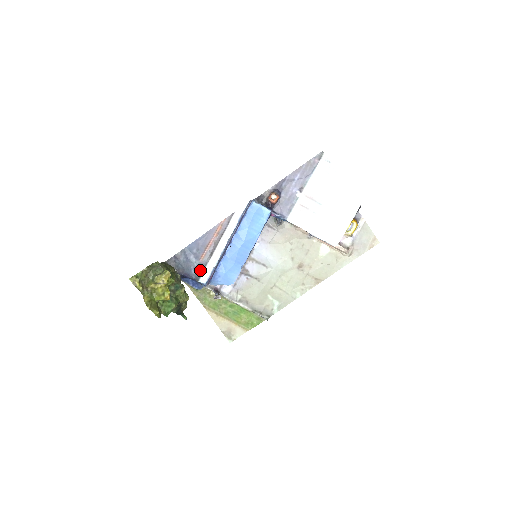
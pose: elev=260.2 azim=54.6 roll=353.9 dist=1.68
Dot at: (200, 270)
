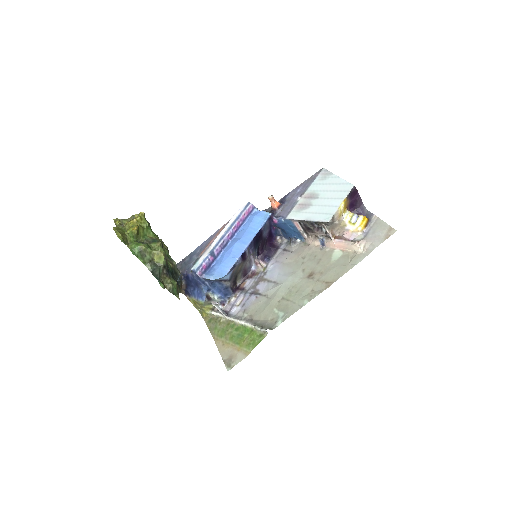
Dot at: (196, 261)
